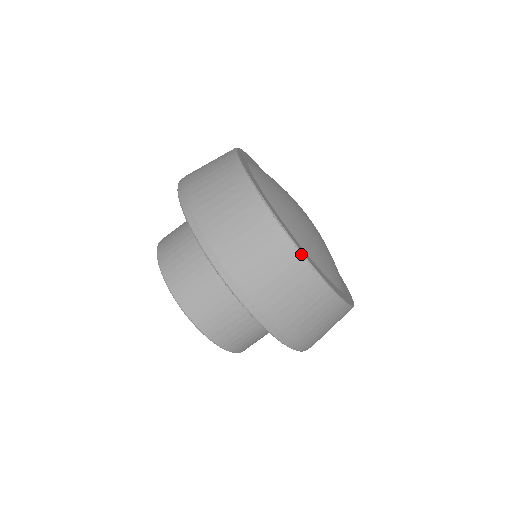
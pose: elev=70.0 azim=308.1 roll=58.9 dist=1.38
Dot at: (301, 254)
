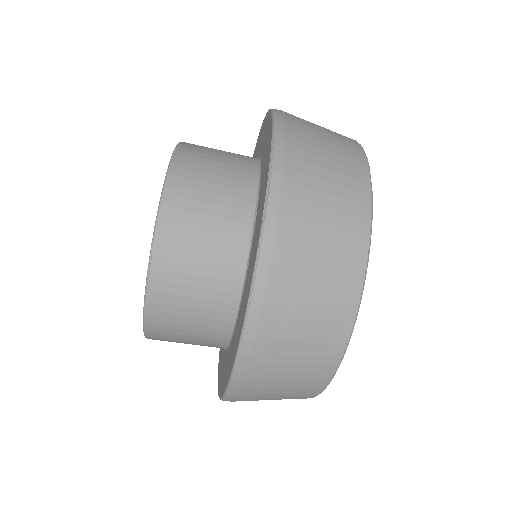
Dot at: (356, 316)
